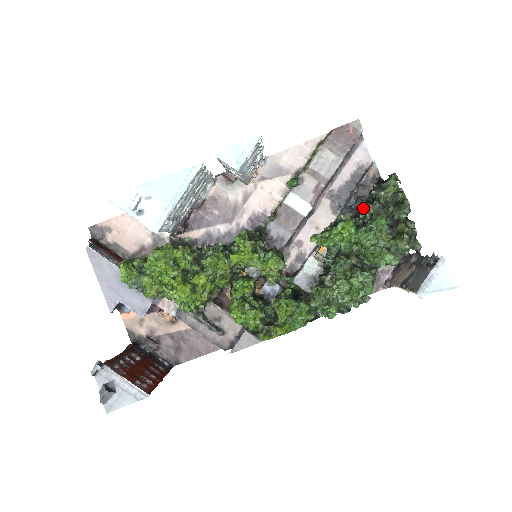
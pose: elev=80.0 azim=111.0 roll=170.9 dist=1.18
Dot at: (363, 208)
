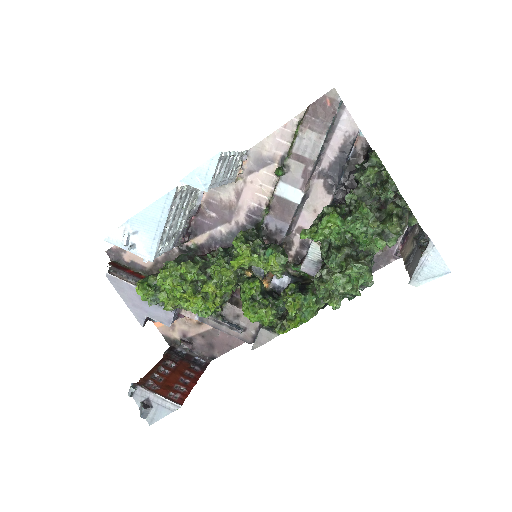
Dot at: (347, 195)
